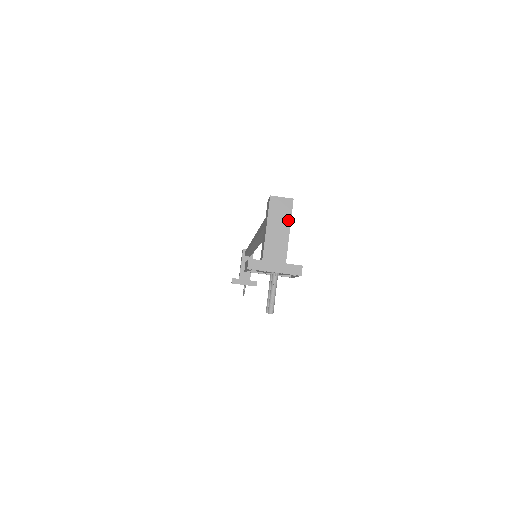
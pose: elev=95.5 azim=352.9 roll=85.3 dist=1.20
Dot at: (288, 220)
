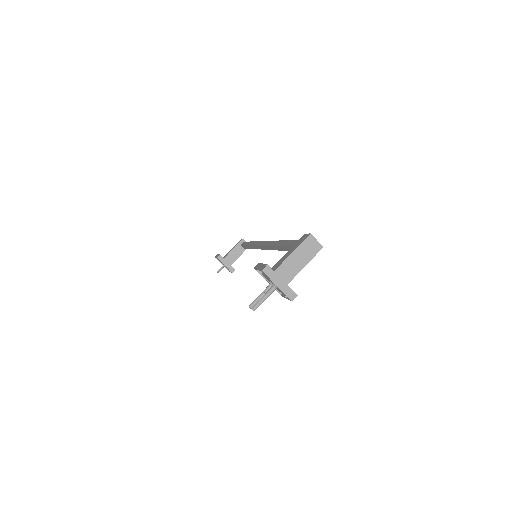
Dot at: (310, 258)
